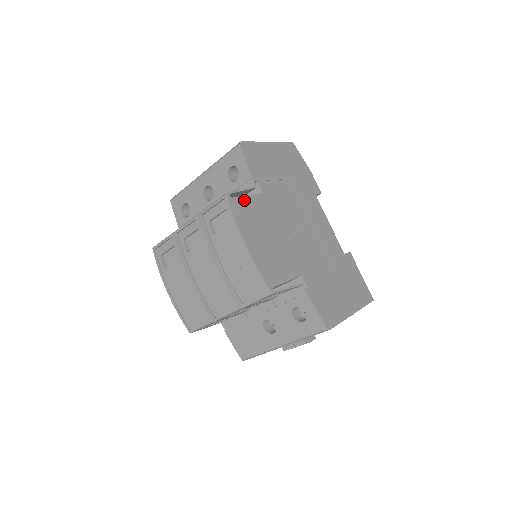
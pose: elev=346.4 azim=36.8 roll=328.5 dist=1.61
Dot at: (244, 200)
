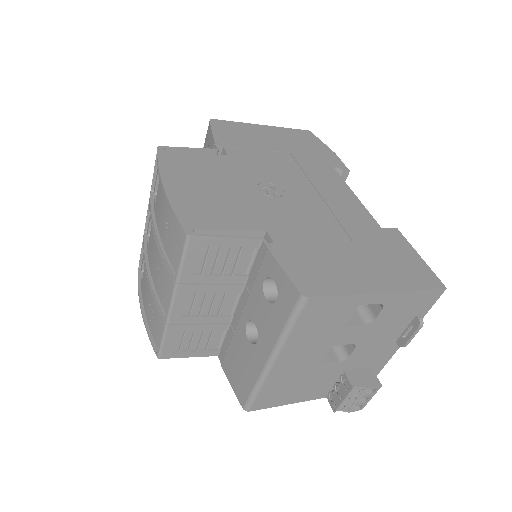
Dot at: (187, 155)
